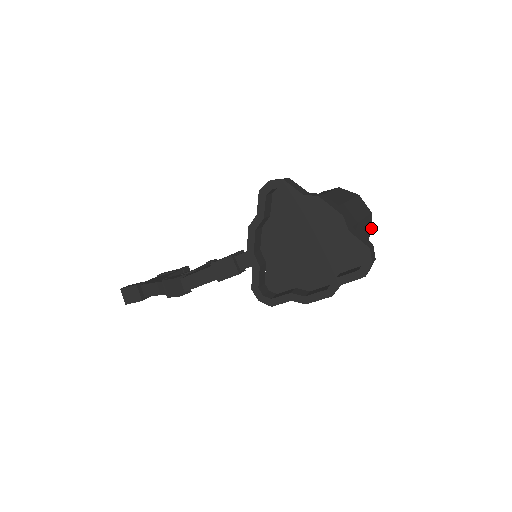
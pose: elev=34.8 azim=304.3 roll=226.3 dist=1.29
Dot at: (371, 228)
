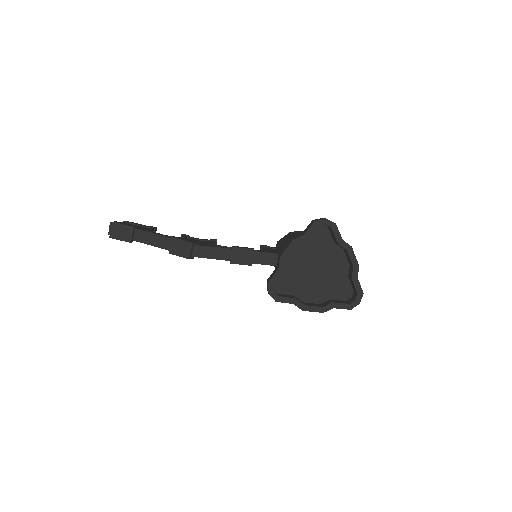
Dot at: occluded
